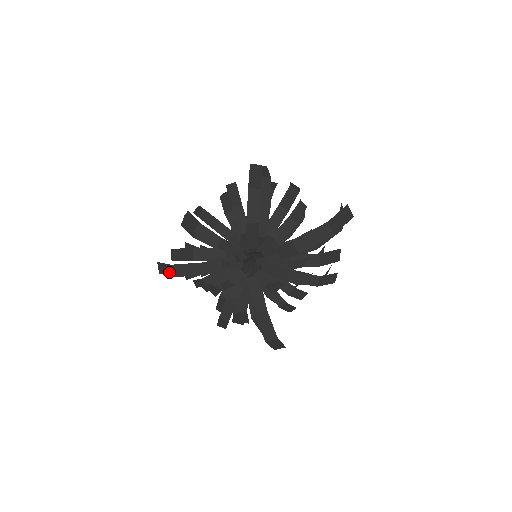
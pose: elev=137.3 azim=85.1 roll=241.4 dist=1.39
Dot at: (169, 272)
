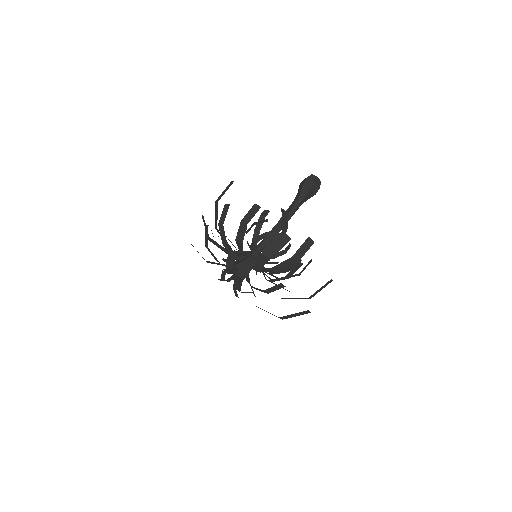
Dot at: occluded
